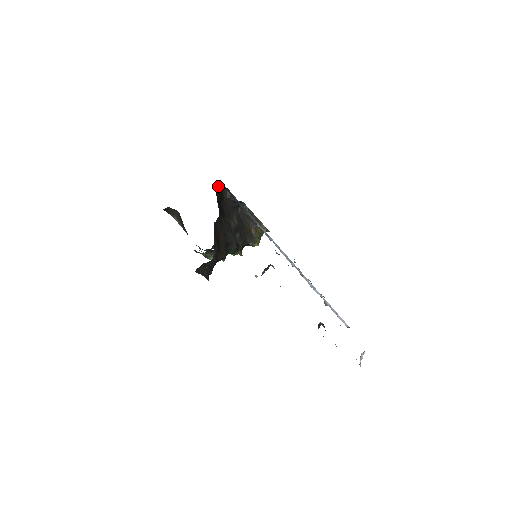
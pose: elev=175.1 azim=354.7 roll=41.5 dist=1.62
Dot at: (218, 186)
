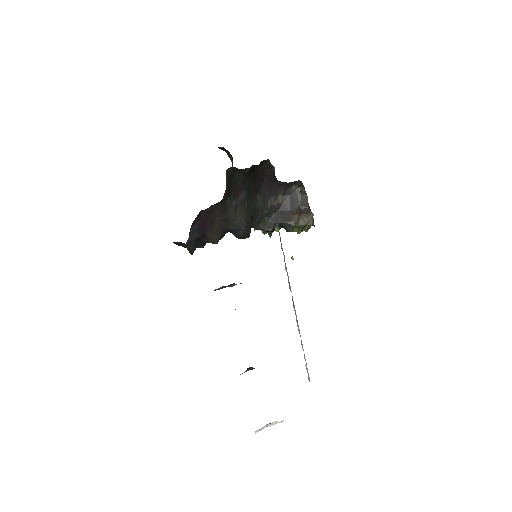
Dot at: (236, 168)
